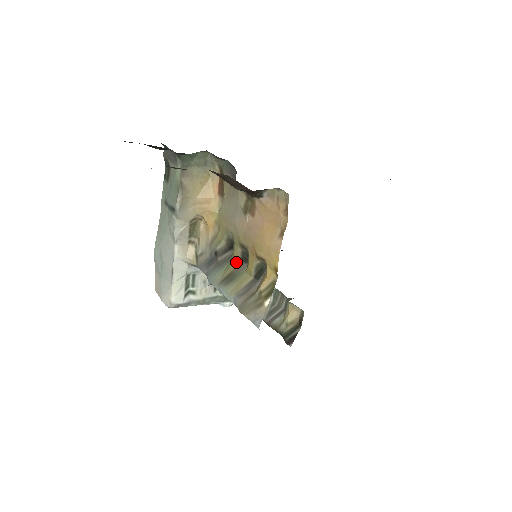
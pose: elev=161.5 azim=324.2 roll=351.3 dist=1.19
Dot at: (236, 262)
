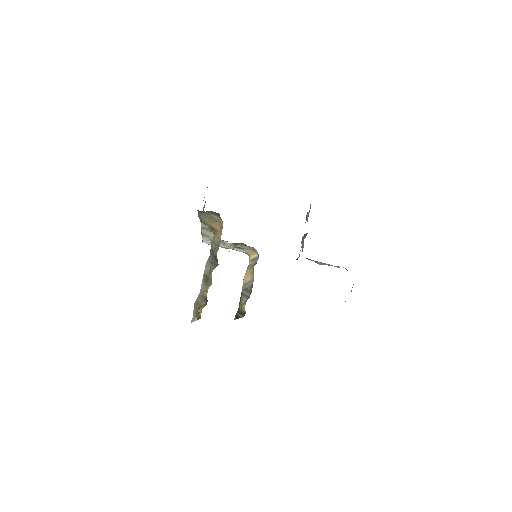
Dot at: occluded
